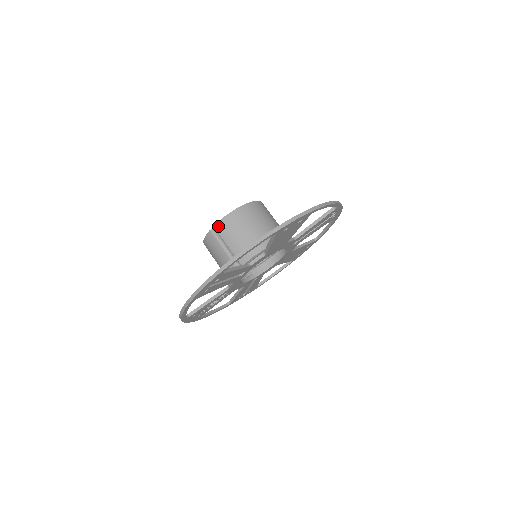
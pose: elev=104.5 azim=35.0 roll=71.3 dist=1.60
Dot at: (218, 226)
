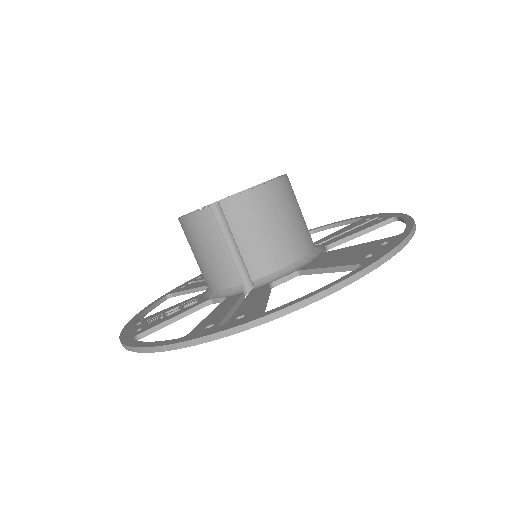
Dot at: (228, 205)
